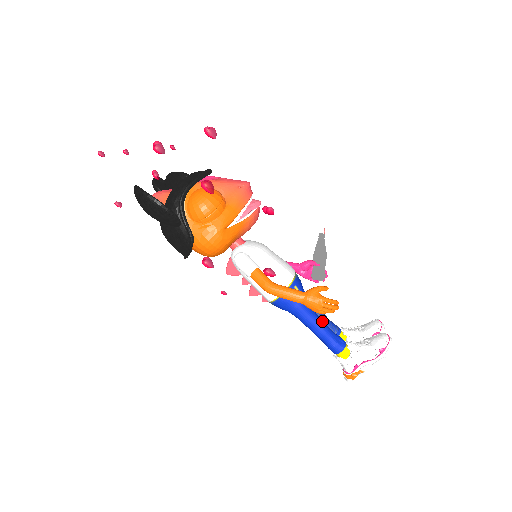
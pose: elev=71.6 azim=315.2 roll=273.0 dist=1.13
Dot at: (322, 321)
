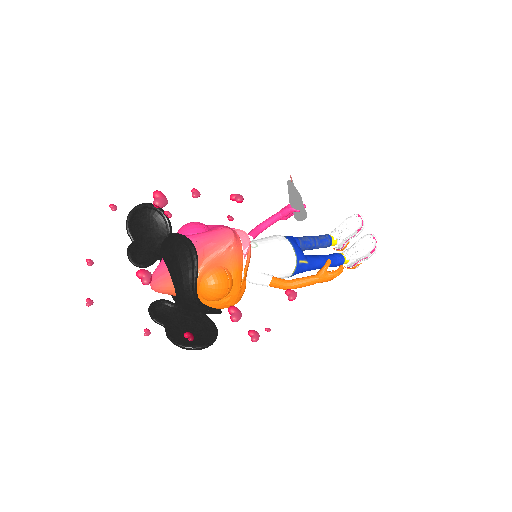
Dot at: (324, 261)
